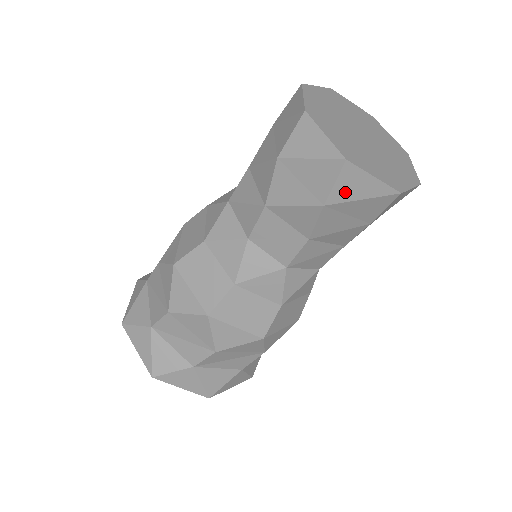
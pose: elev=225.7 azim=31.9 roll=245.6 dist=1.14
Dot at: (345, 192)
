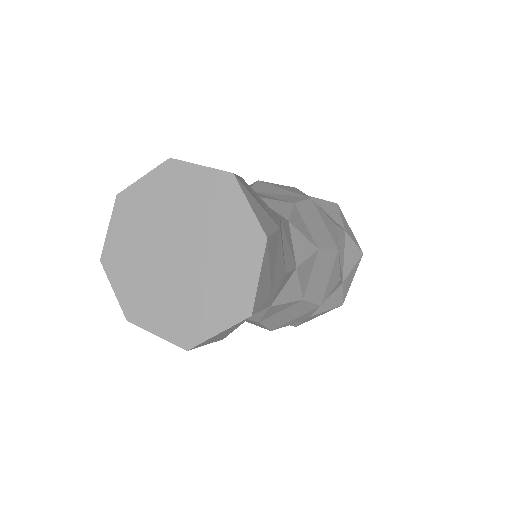
Dot at: (220, 337)
